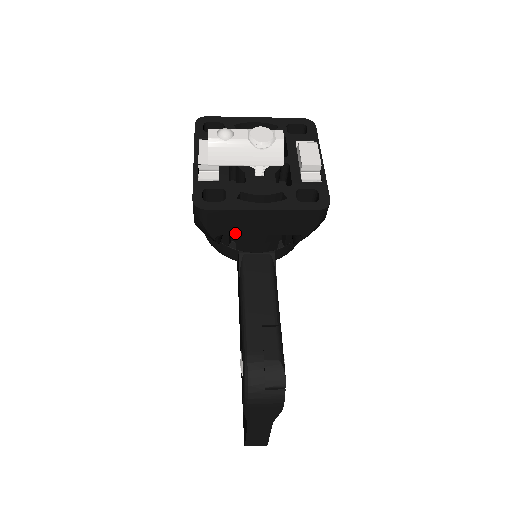
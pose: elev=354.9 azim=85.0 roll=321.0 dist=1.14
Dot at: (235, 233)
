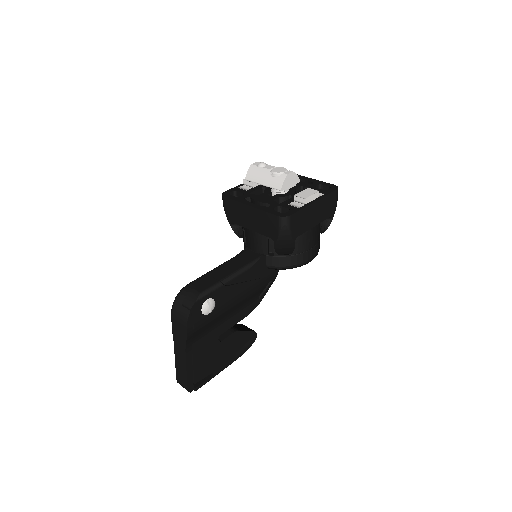
Dot at: (239, 223)
